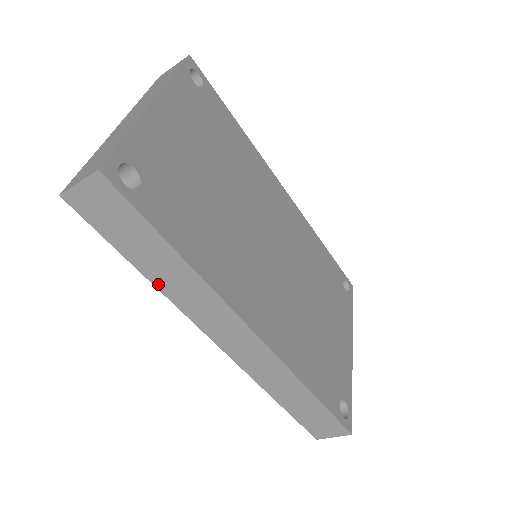
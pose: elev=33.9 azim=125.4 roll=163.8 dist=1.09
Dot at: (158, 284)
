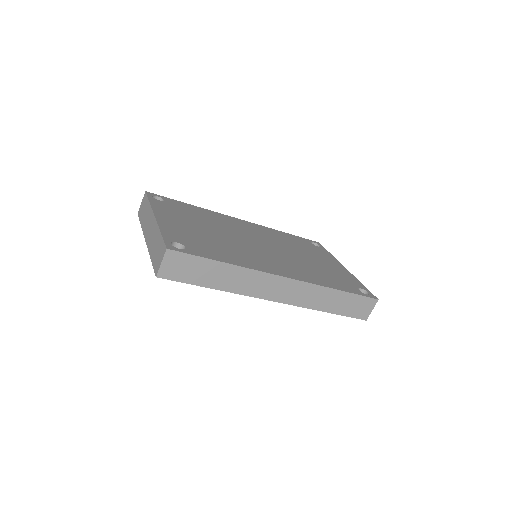
Dot at: (225, 289)
